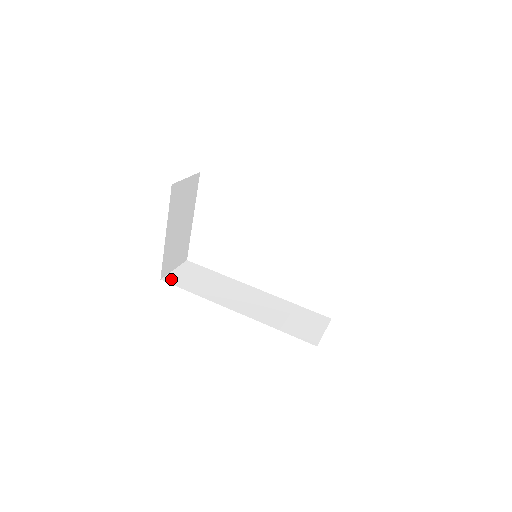
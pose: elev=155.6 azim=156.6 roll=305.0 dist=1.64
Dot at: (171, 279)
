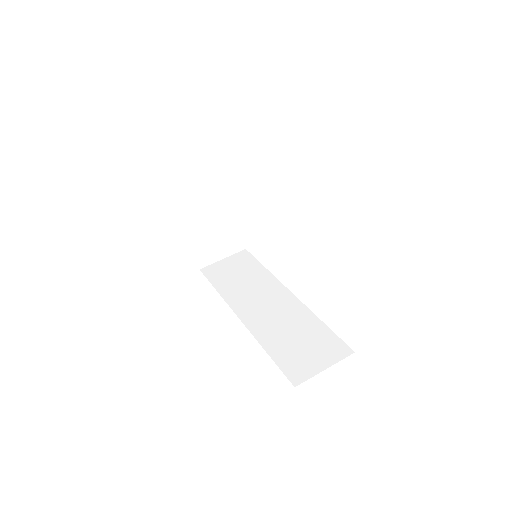
Dot at: (209, 270)
